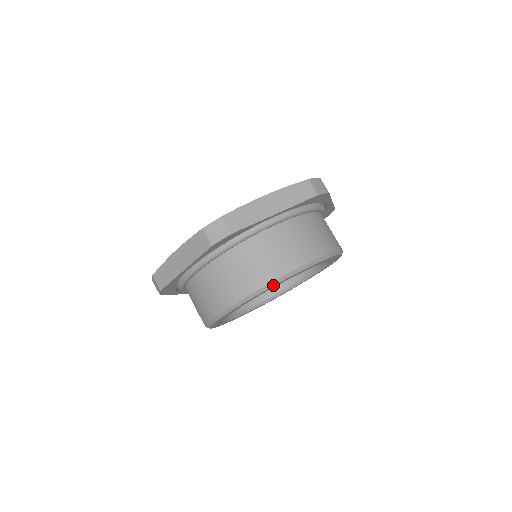
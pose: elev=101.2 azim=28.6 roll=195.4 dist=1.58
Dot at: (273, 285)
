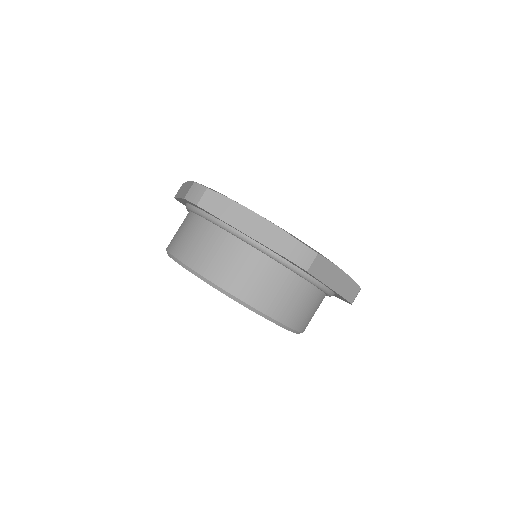
Dot at: (191, 272)
